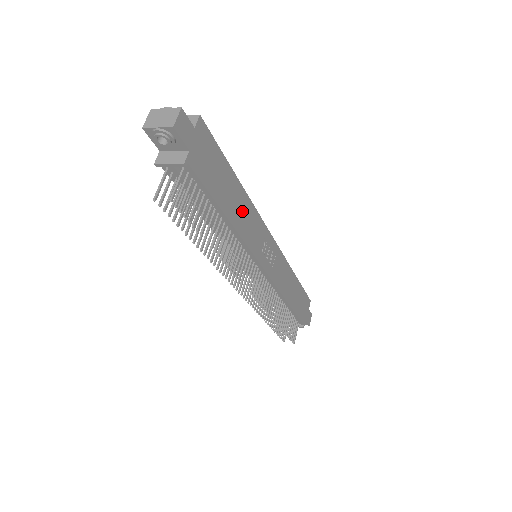
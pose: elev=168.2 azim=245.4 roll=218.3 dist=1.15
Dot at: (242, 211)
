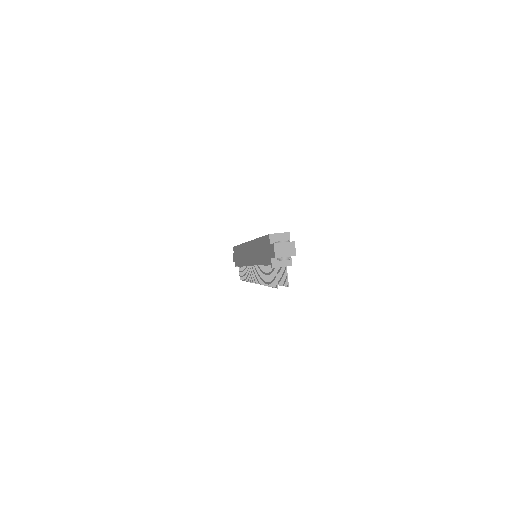
Dot at: occluded
